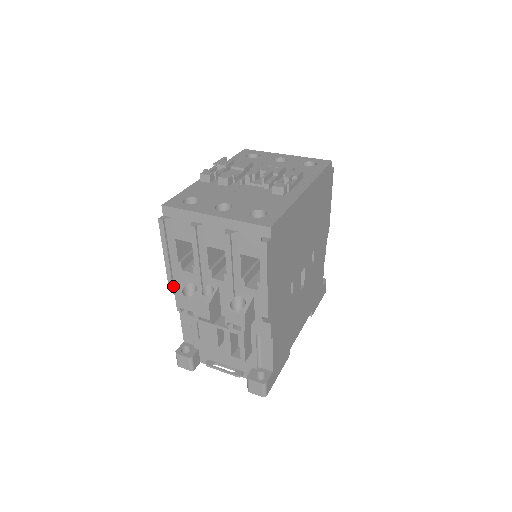
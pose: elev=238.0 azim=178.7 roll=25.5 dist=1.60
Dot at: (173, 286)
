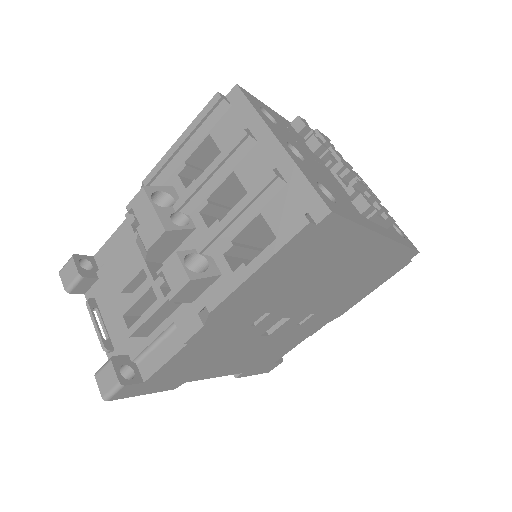
Dot at: (151, 181)
